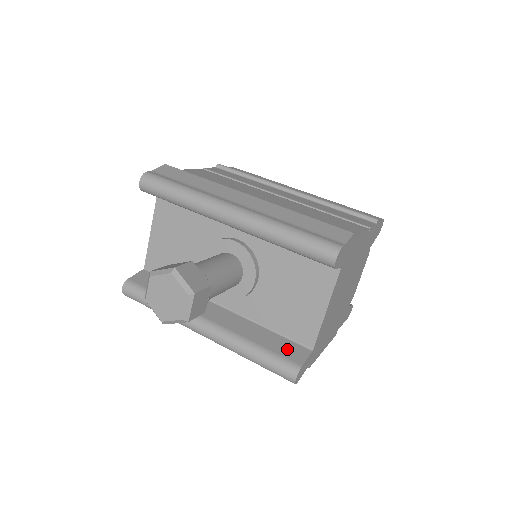
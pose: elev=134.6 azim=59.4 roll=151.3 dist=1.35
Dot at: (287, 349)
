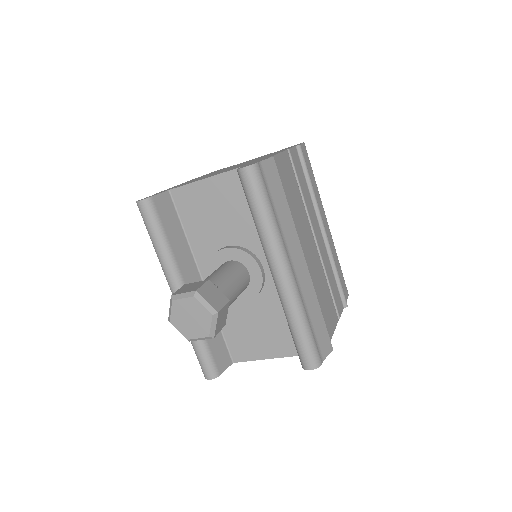
Dot at: (220, 354)
